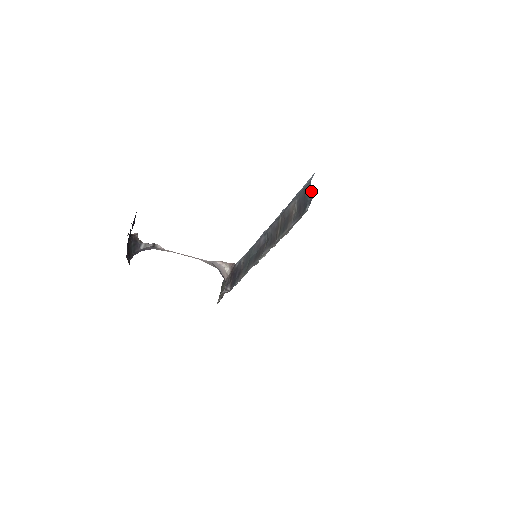
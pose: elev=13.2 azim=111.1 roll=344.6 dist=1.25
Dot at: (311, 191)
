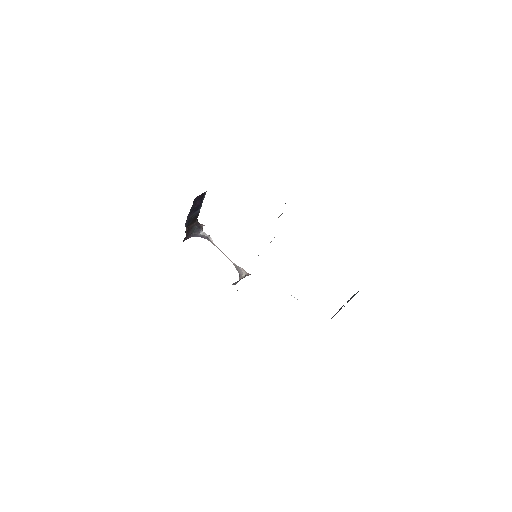
Dot at: occluded
